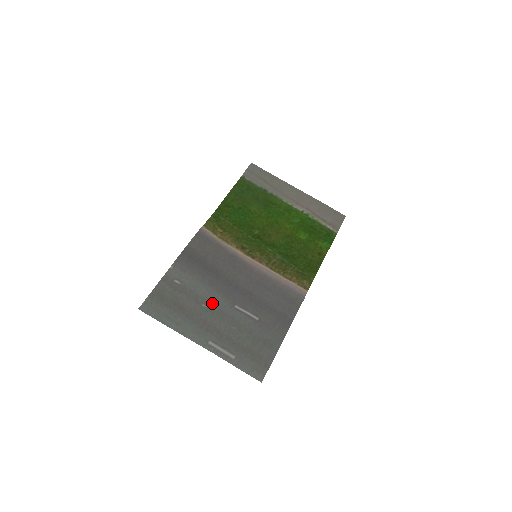
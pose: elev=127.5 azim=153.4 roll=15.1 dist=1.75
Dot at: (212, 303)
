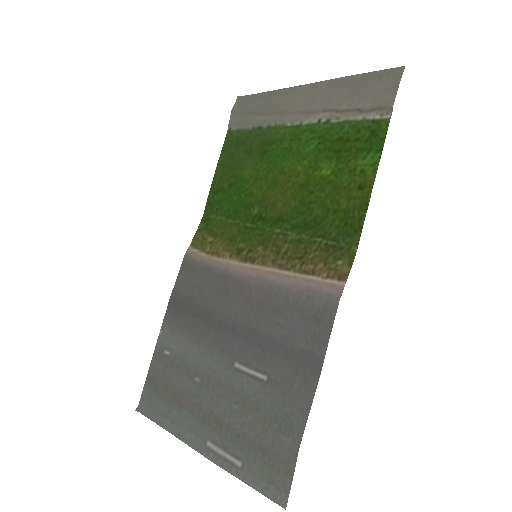
Dot at: (206, 371)
